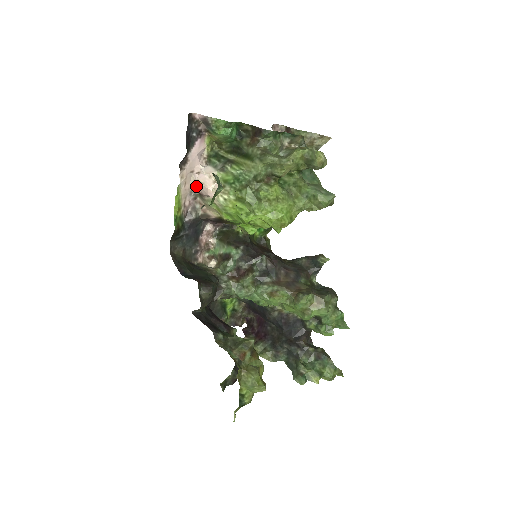
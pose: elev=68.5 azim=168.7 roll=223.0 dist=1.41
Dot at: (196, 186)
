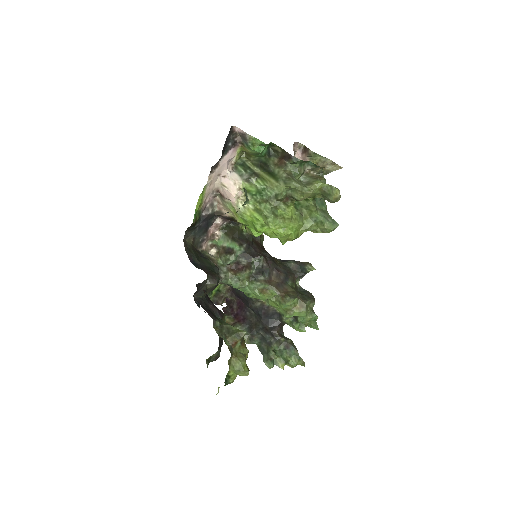
Dot at: (219, 188)
